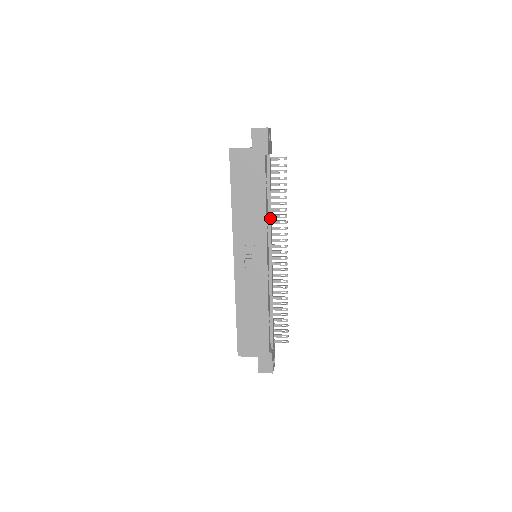
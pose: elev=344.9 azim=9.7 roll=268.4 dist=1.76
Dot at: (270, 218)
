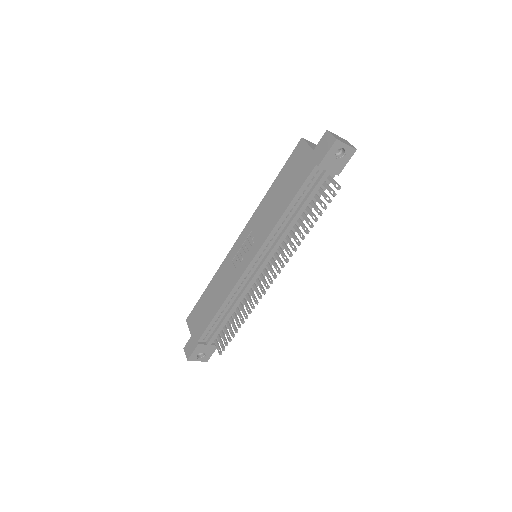
Dot at: (284, 231)
